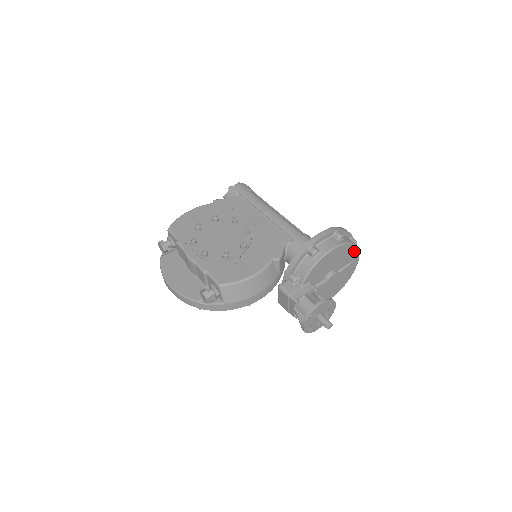
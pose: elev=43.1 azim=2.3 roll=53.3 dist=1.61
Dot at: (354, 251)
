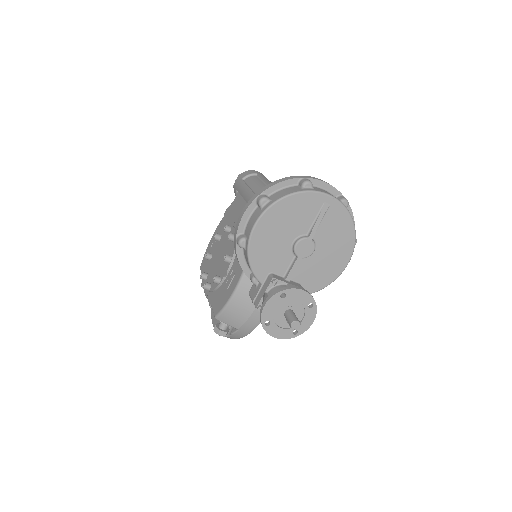
Dot at: (304, 199)
